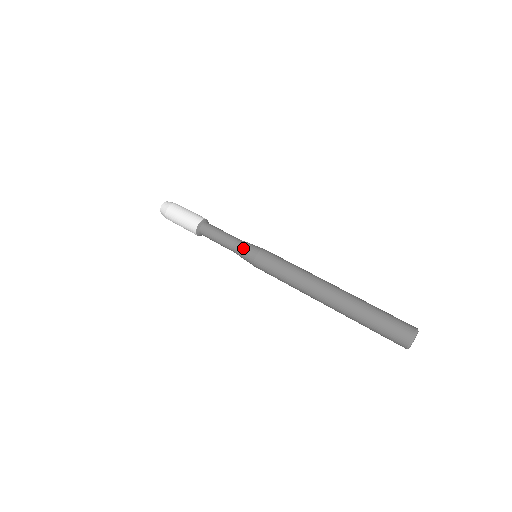
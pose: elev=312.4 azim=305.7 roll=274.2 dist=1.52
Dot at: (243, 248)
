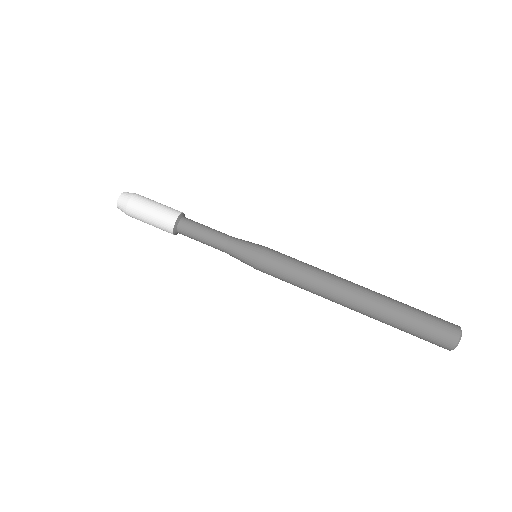
Dot at: (239, 251)
